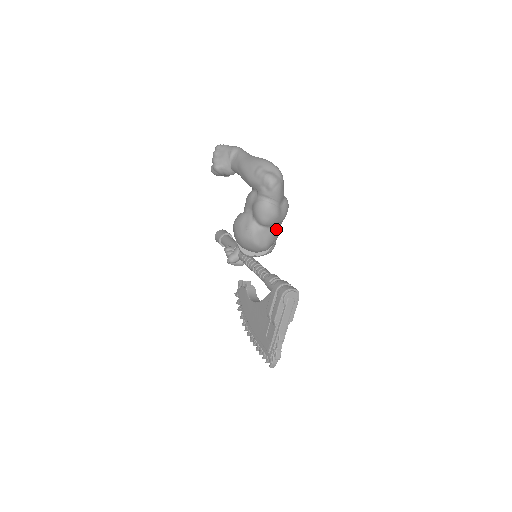
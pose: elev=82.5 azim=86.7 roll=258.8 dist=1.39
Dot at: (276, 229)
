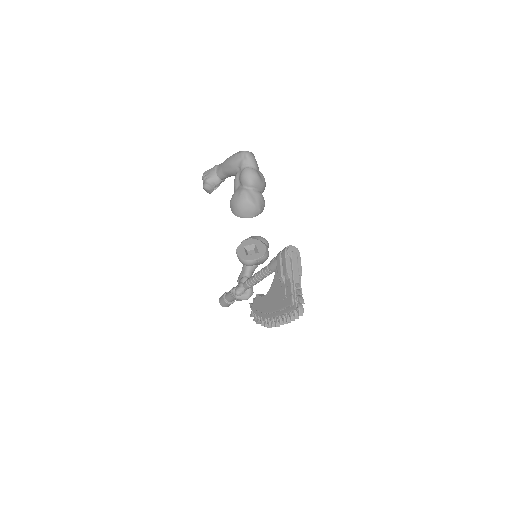
Dot at: (261, 194)
